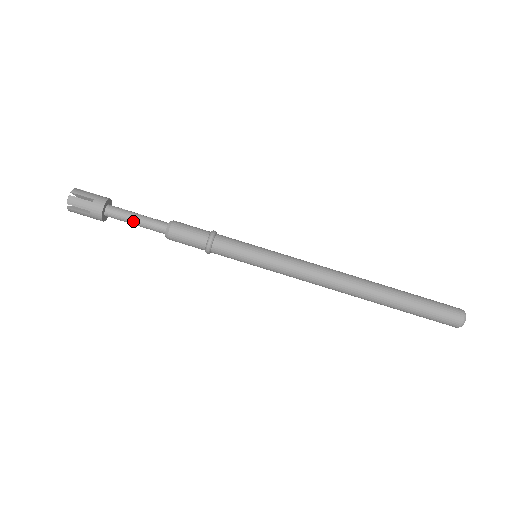
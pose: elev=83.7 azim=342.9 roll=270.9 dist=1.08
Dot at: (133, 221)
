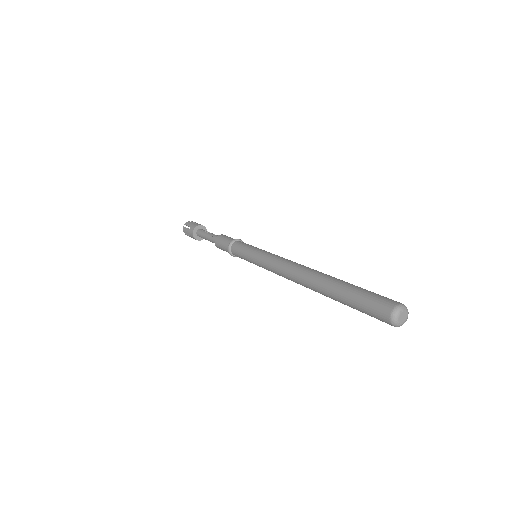
Dot at: (205, 238)
